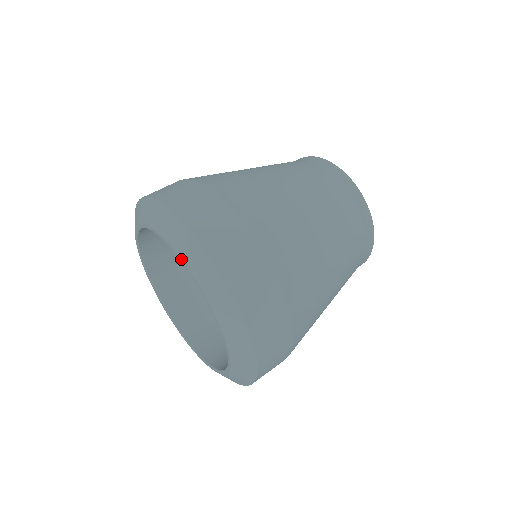
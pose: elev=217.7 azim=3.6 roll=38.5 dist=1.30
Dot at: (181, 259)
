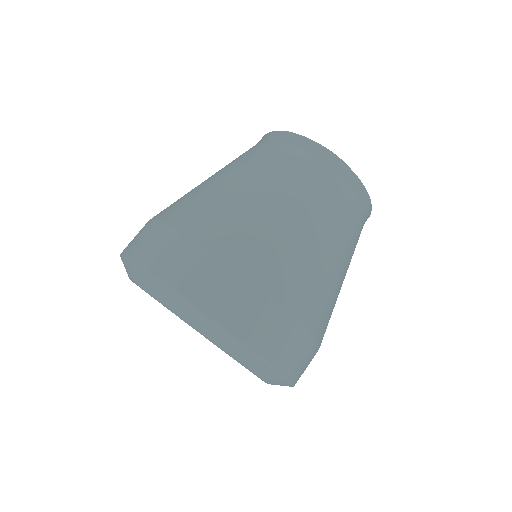
Dot at: occluded
